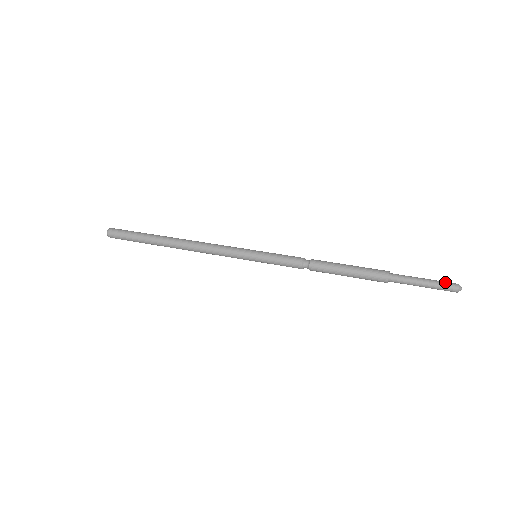
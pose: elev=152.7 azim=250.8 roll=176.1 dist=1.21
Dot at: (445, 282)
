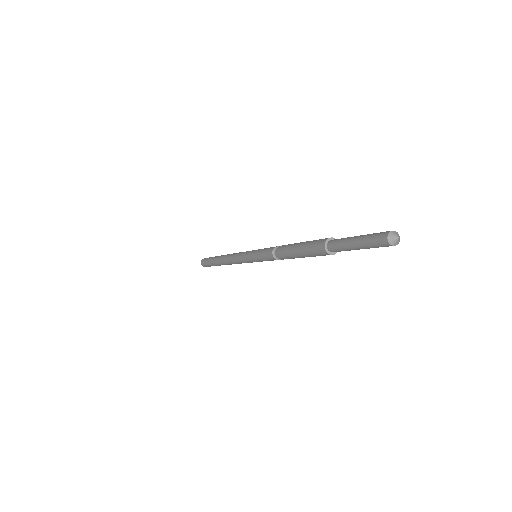
Dot at: occluded
